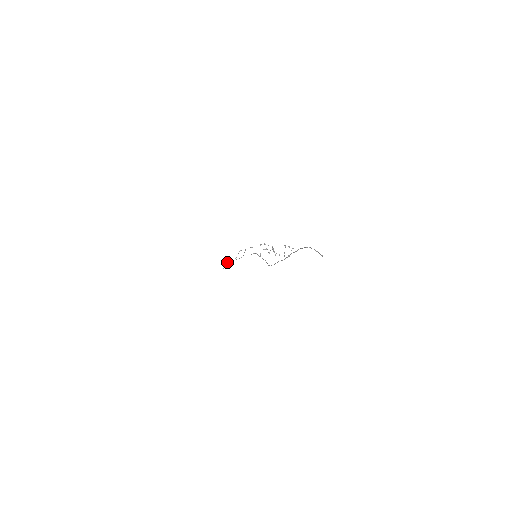
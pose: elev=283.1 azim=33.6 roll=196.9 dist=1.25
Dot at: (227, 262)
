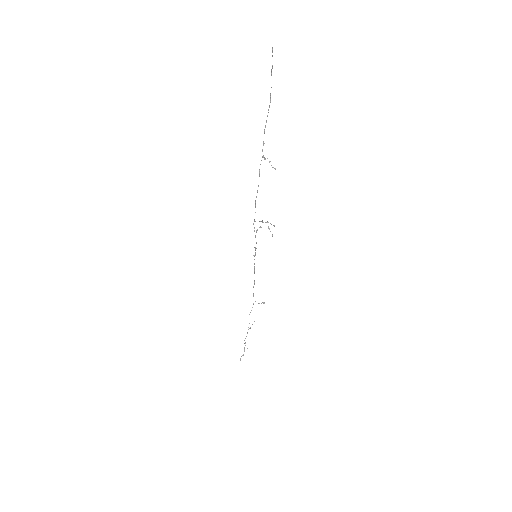
Dot at: occluded
